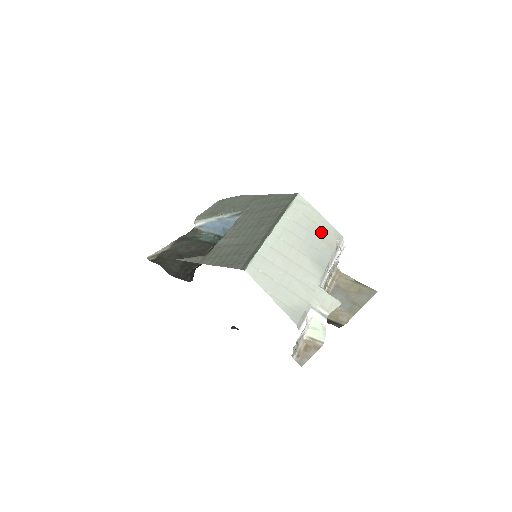
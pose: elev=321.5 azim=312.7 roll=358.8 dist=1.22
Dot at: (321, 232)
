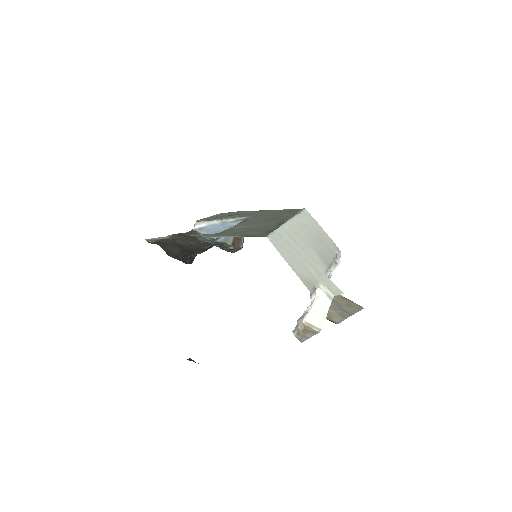
Dot at: (324, 240)
